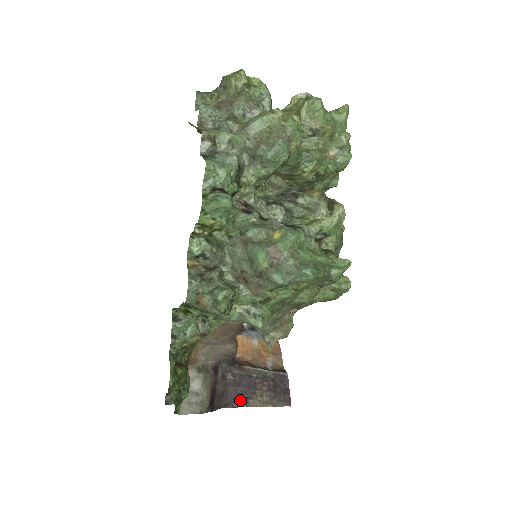
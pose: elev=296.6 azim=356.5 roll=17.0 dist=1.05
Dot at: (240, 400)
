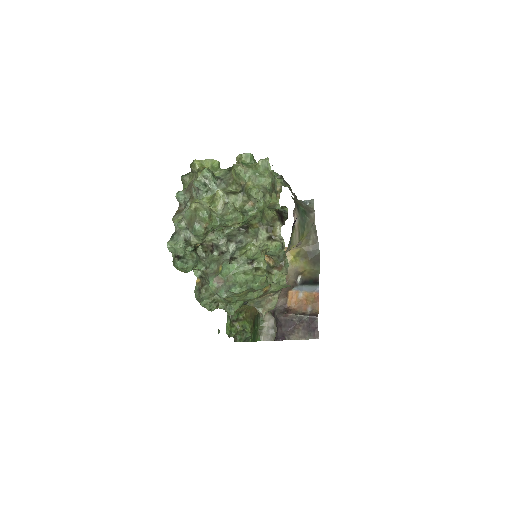
Dot at: (284, 336)
